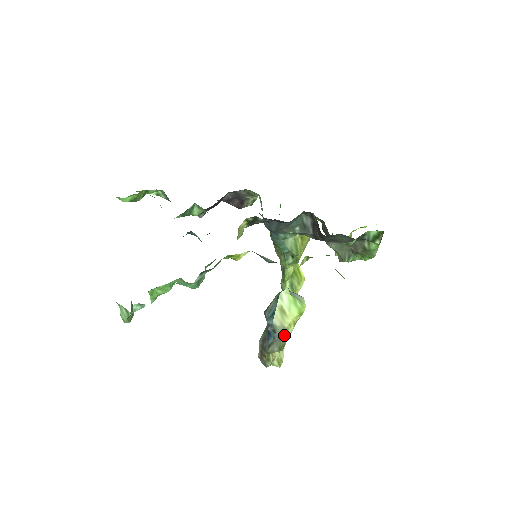
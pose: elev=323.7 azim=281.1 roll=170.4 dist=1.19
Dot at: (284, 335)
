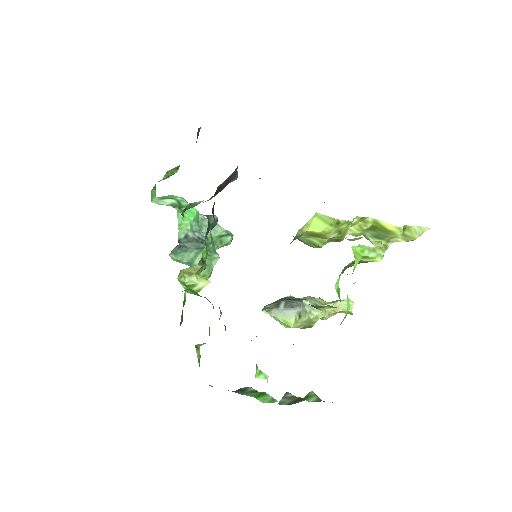
Dot at: occluded
